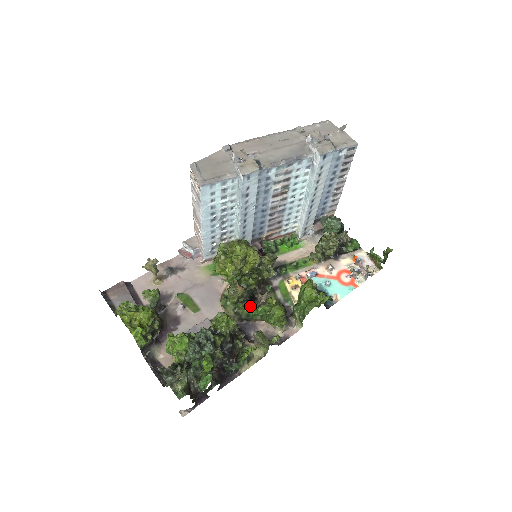
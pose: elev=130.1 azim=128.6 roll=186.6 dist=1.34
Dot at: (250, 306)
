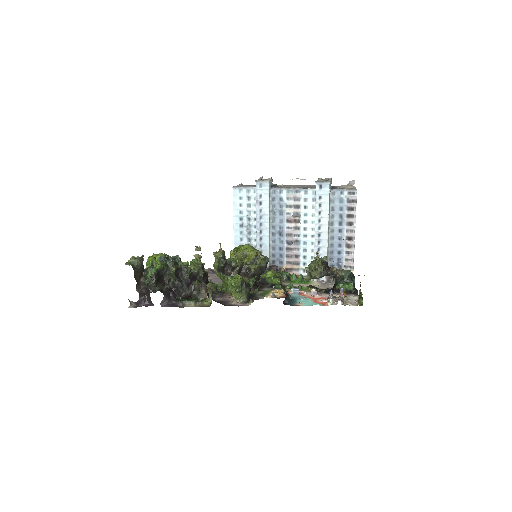
Dot at: occluded
